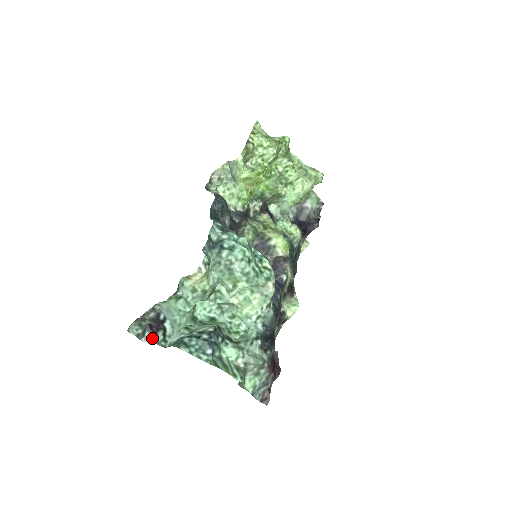
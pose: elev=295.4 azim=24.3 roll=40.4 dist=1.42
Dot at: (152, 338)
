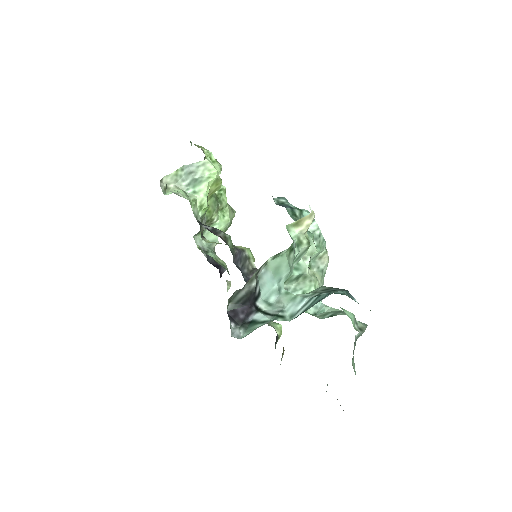
Dot at: (240, 331)
